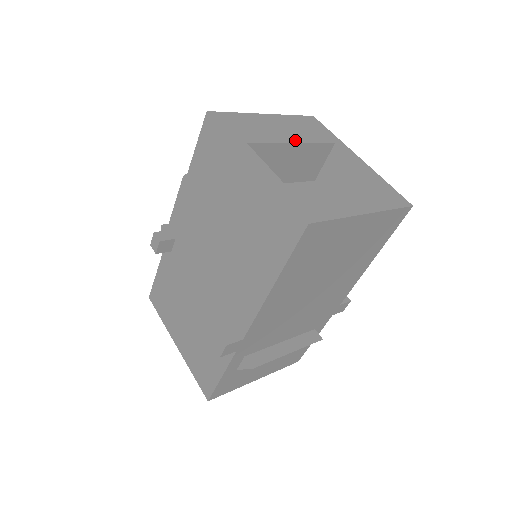
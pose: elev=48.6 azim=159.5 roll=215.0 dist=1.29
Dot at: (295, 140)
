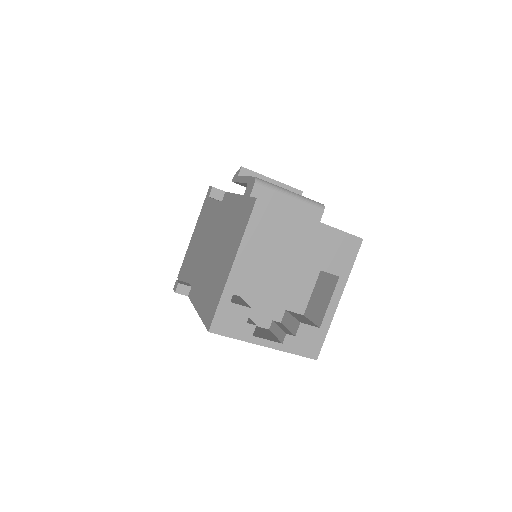
Dot at: (301, 259)
